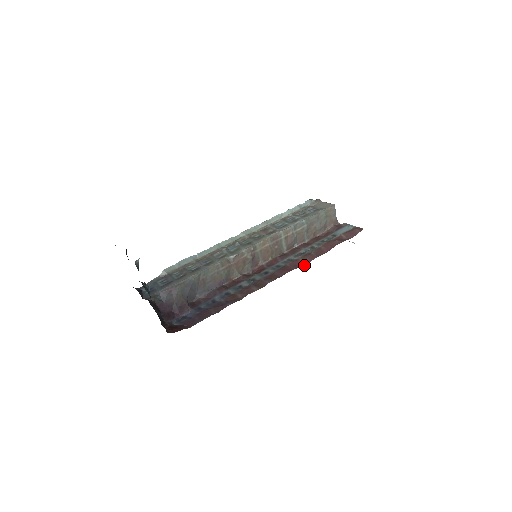
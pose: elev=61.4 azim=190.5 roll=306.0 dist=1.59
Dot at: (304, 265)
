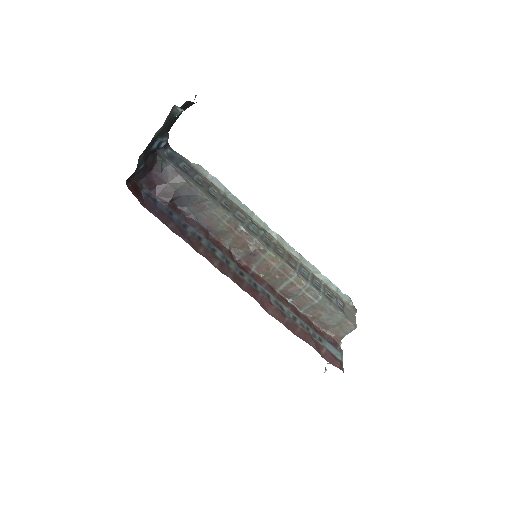
Dot at: (268, 312)
